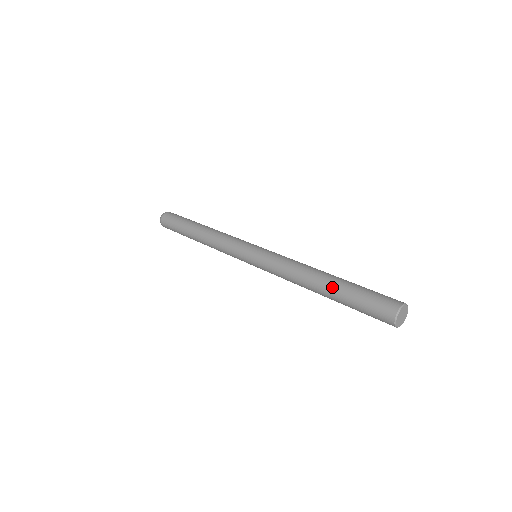
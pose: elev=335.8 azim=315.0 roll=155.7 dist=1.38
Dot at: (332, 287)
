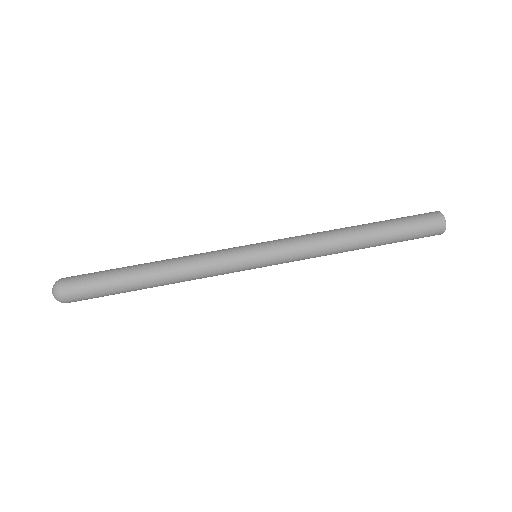
Dot at: (376, 230)
